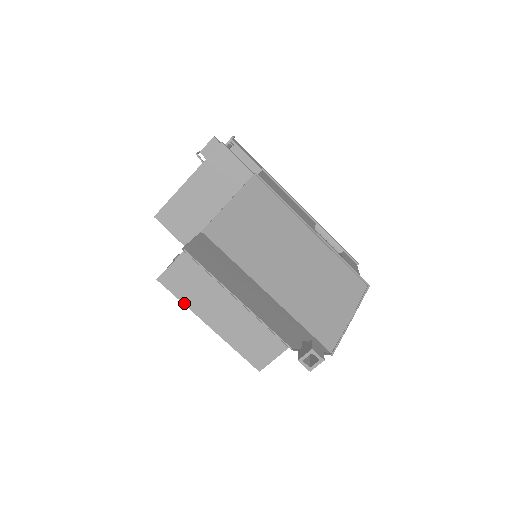
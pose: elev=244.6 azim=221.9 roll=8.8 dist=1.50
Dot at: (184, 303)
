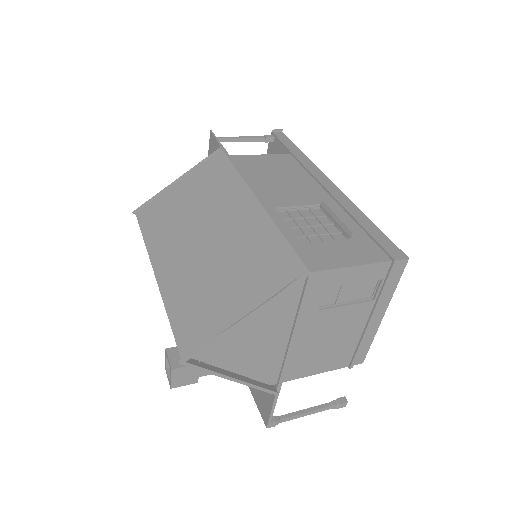
Dot at: occluded
